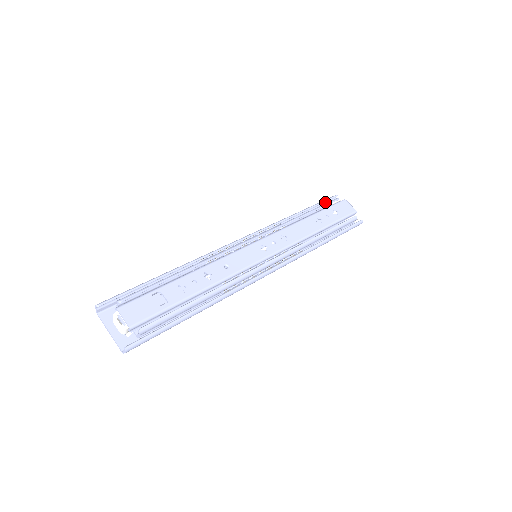
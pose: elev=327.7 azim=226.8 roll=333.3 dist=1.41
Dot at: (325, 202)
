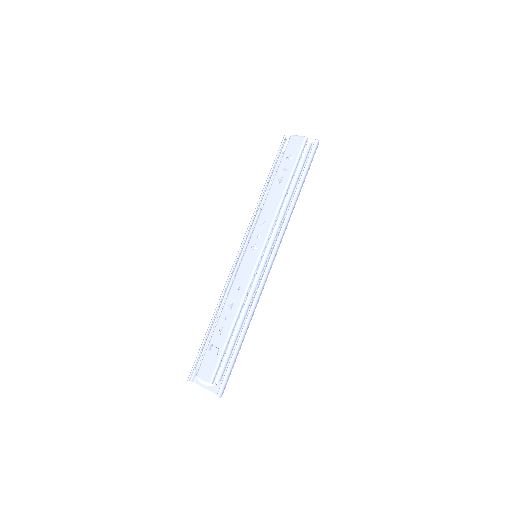
Dot at: occluded
